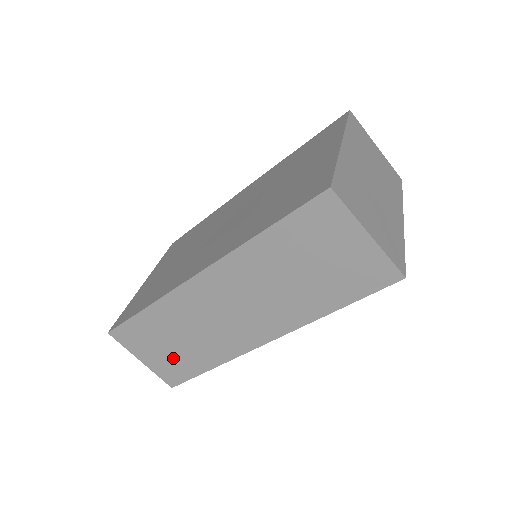
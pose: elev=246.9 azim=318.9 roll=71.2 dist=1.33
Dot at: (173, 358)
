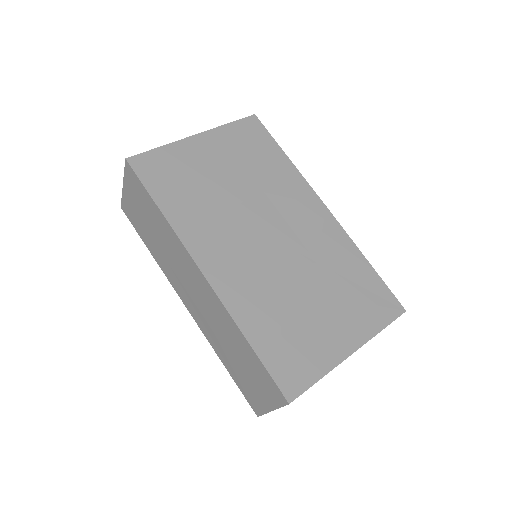
Dot at: (140, 219)
